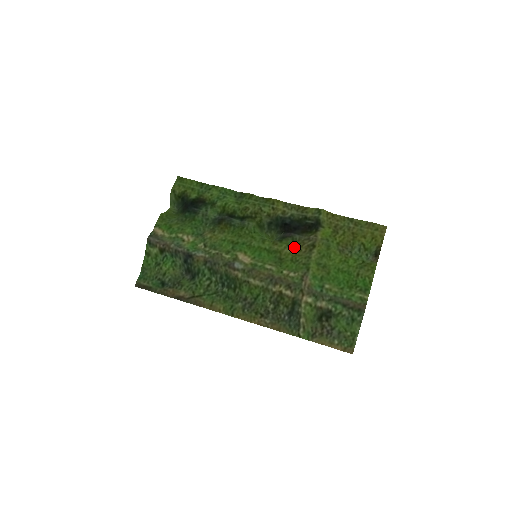
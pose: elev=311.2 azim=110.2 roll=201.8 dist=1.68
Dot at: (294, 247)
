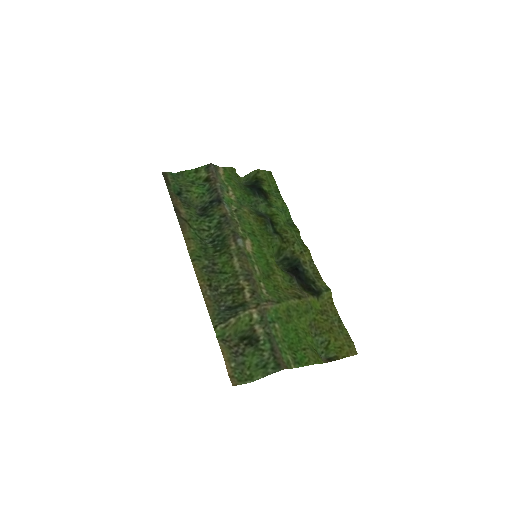
Dot at: (286, 283)
